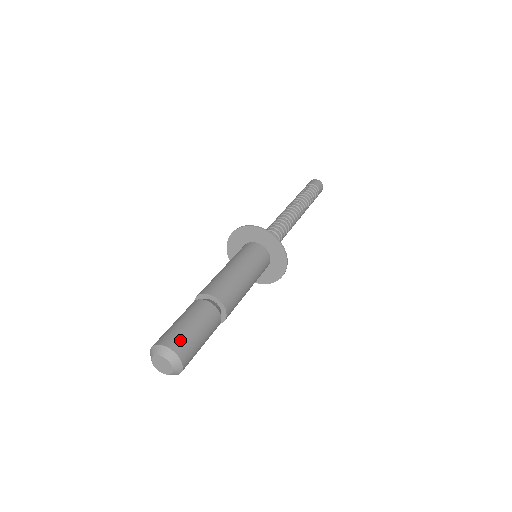
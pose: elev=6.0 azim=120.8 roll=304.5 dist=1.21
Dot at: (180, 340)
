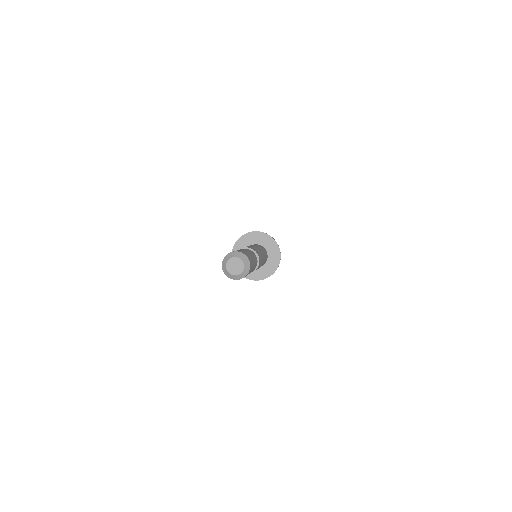
Dot at: (245, 252)
